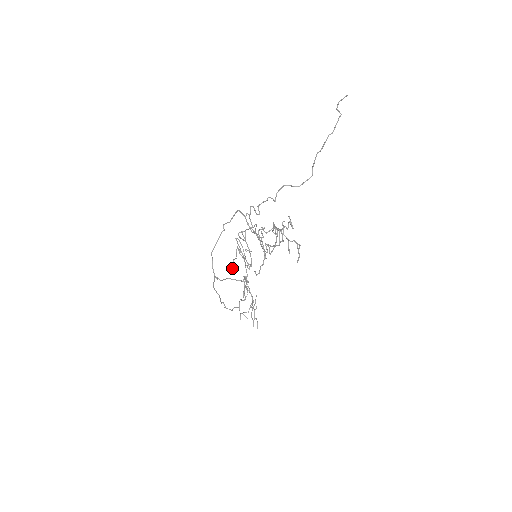
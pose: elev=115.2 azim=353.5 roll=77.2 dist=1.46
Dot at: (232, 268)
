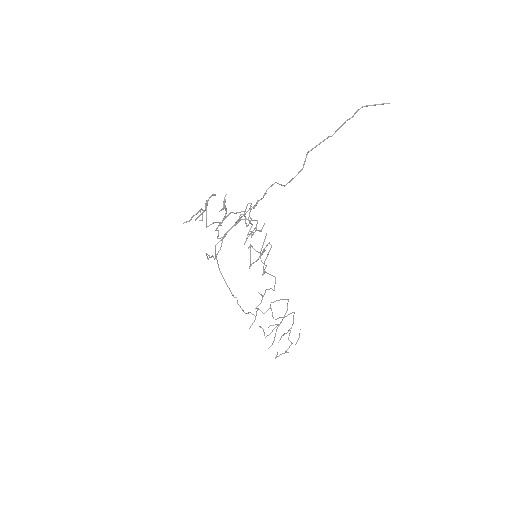
Dot at: (263, 274)
